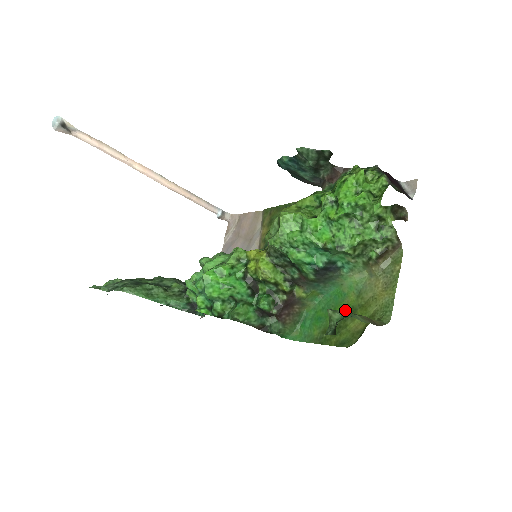
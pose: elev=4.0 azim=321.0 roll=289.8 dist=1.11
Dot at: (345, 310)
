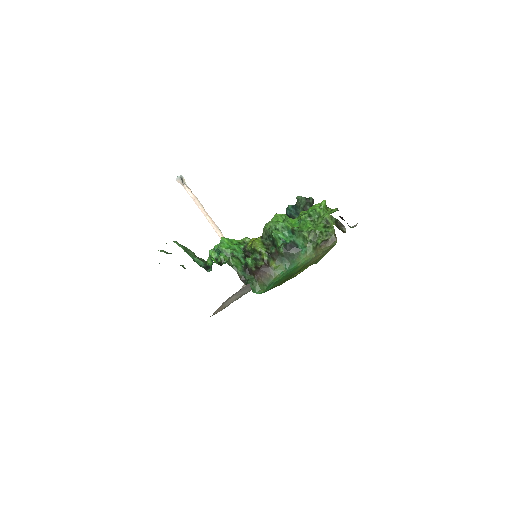
Dot at: (295, 272)
